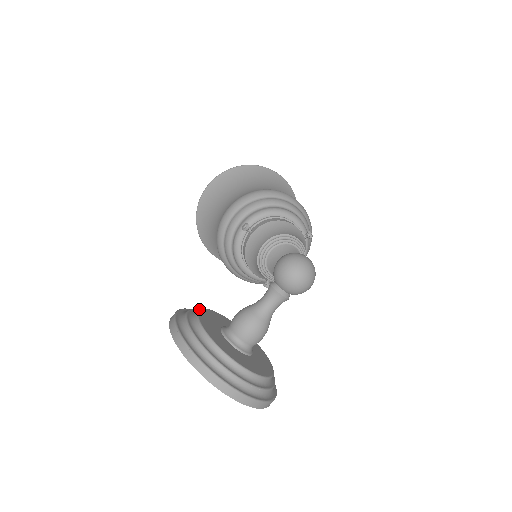
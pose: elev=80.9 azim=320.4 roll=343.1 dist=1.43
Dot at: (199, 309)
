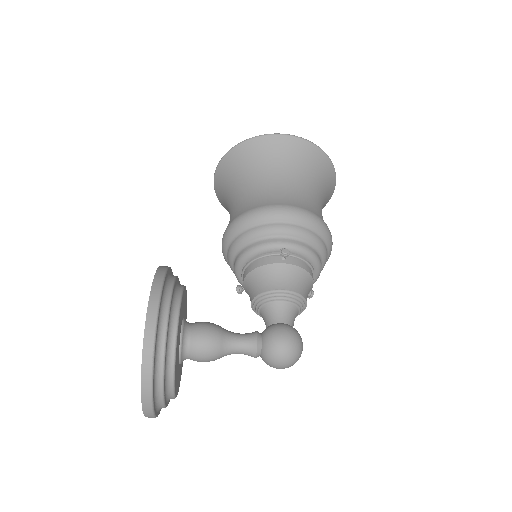
Dot at: (182, 292)
